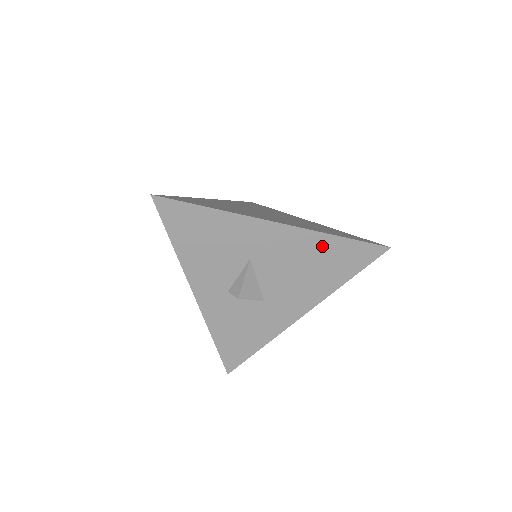
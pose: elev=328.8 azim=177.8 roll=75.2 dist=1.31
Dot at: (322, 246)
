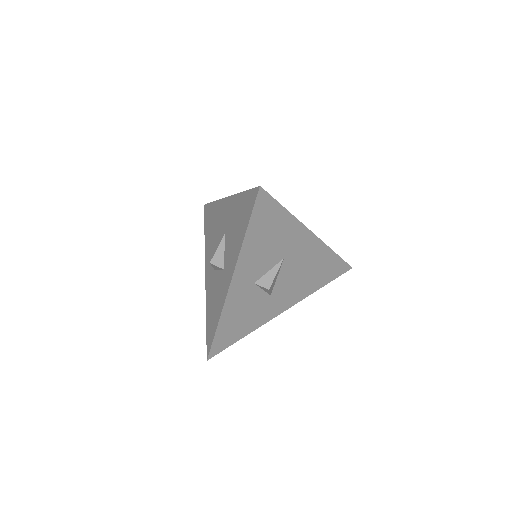
Dot at: (325, 258)
